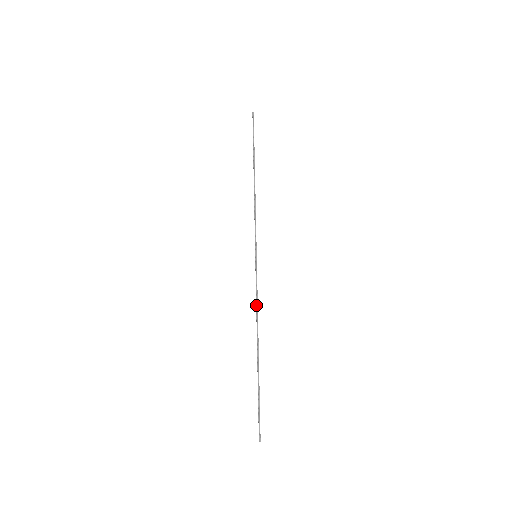
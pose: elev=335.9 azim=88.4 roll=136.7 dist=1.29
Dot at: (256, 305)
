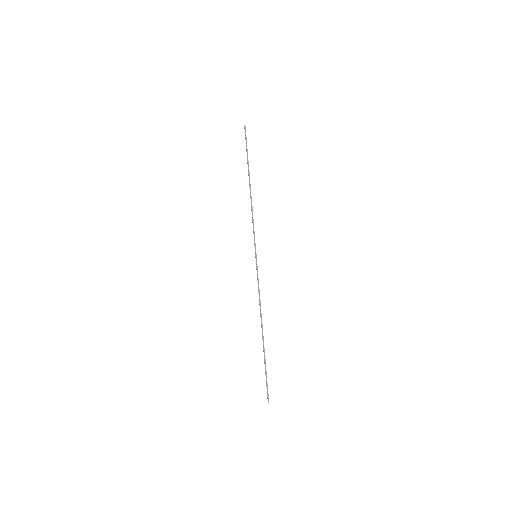
Dot at: (259, 297)
